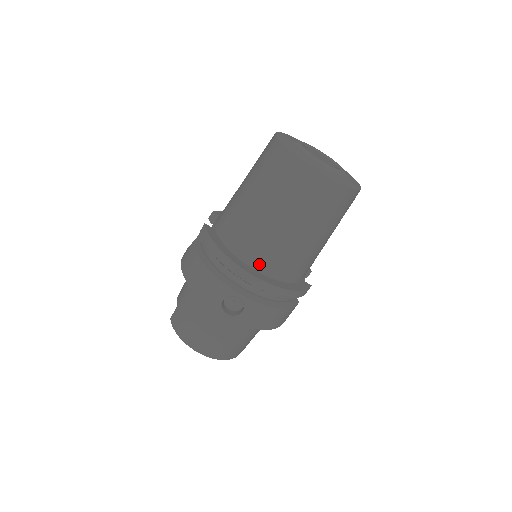
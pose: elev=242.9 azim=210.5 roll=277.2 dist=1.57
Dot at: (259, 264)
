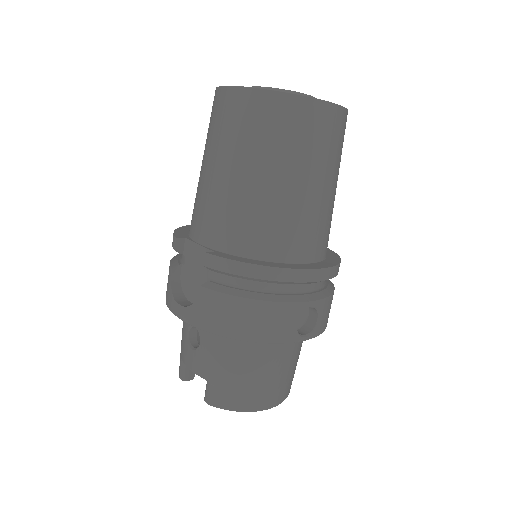
Dot at: (309, 254)
